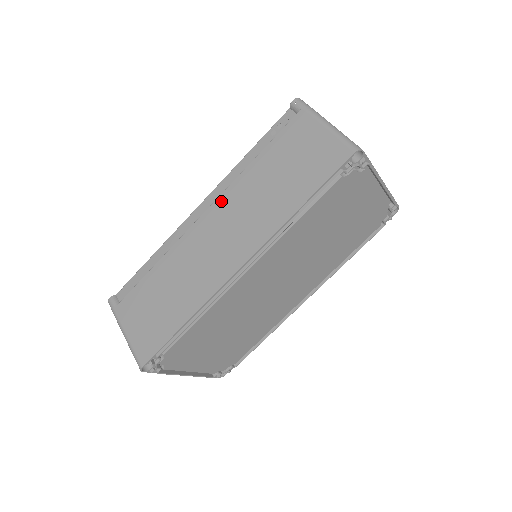
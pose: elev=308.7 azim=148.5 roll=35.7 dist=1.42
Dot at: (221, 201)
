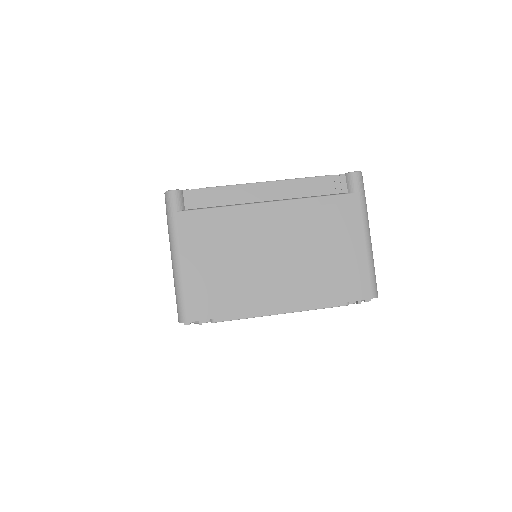
Dot at: occluded
